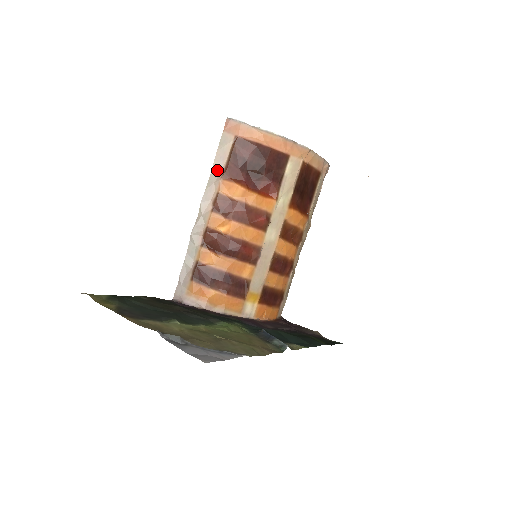
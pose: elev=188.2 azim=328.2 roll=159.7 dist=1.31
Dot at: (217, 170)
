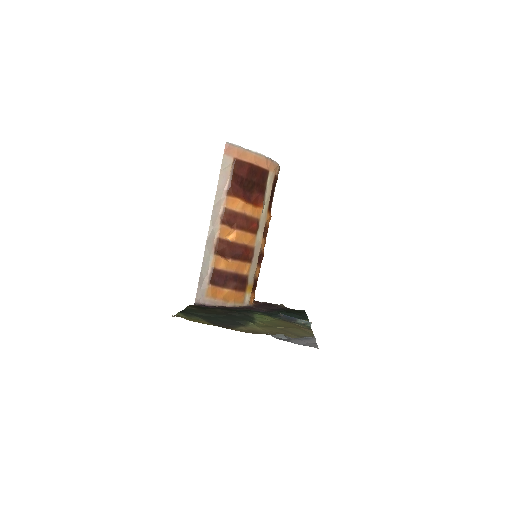
Dot at: (221, 188)
